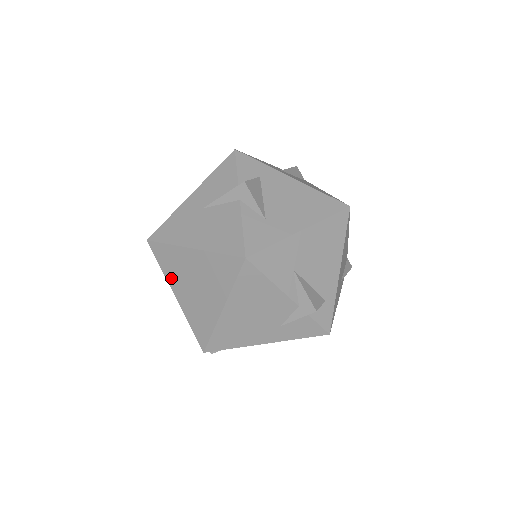
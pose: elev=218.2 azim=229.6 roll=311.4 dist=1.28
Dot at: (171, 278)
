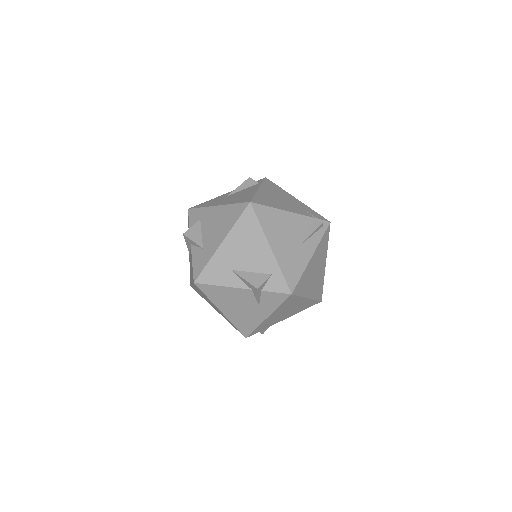
Dot at: (208, 302)
